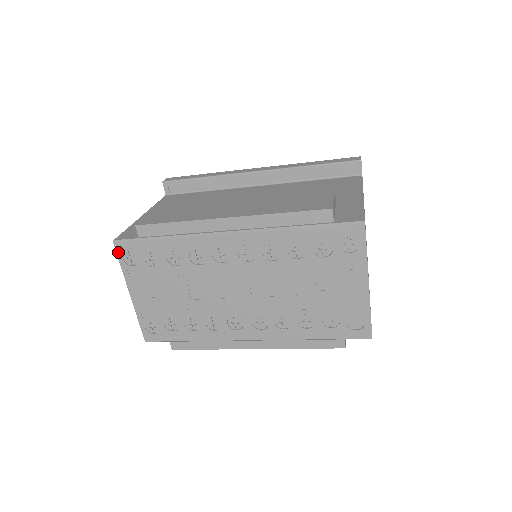
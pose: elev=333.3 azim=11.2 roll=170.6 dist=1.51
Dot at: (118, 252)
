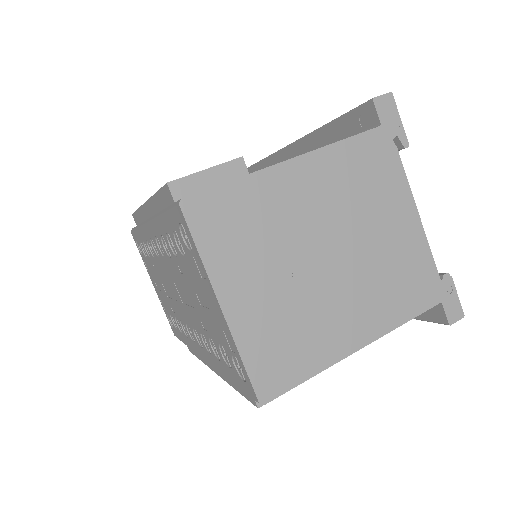
Dot at: (135, 240)
